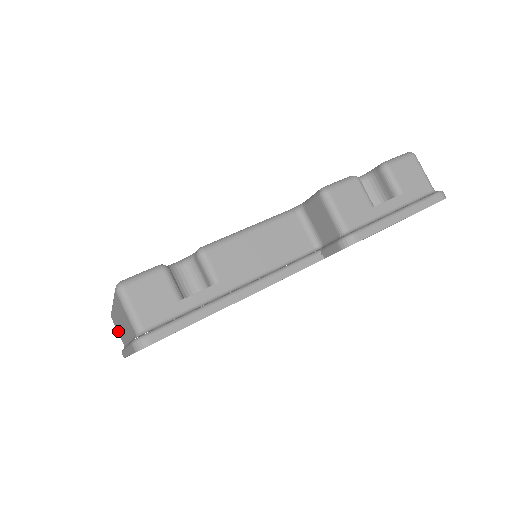
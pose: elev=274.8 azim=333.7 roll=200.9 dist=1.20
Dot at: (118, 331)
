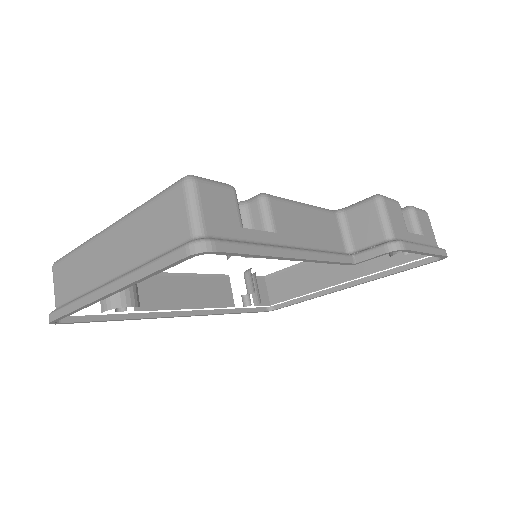
Dot at: (61, 283)
